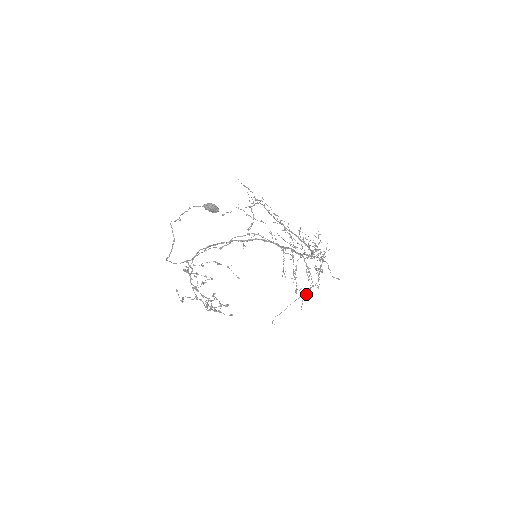
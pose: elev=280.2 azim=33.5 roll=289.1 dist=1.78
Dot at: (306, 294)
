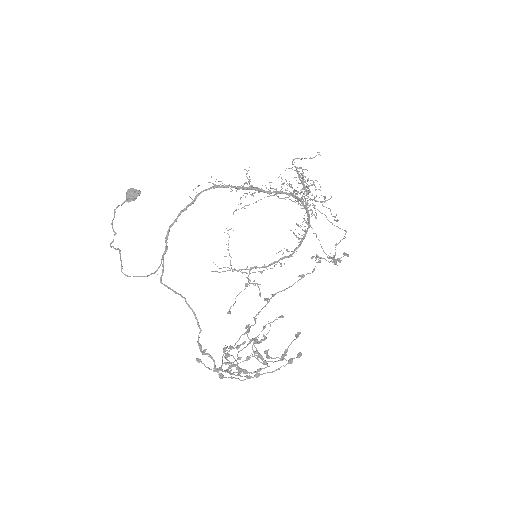
Dot at: (333, 216)
